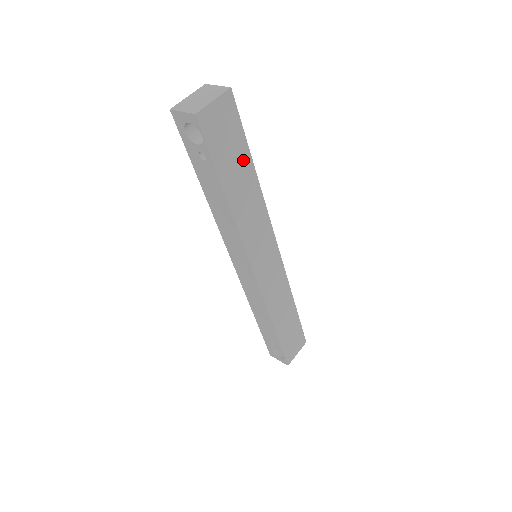
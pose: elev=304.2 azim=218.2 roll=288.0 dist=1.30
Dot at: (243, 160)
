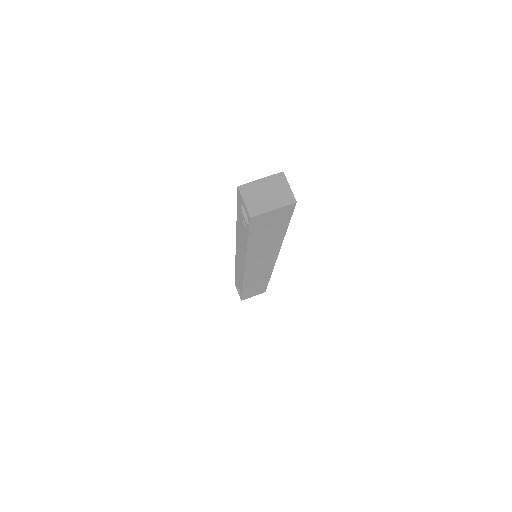
Dot at: (278, 231)
